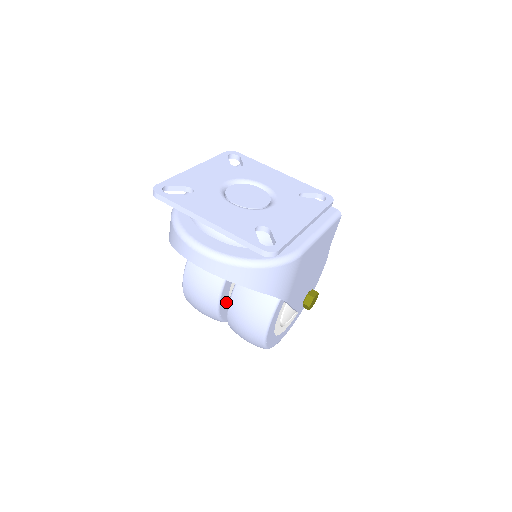
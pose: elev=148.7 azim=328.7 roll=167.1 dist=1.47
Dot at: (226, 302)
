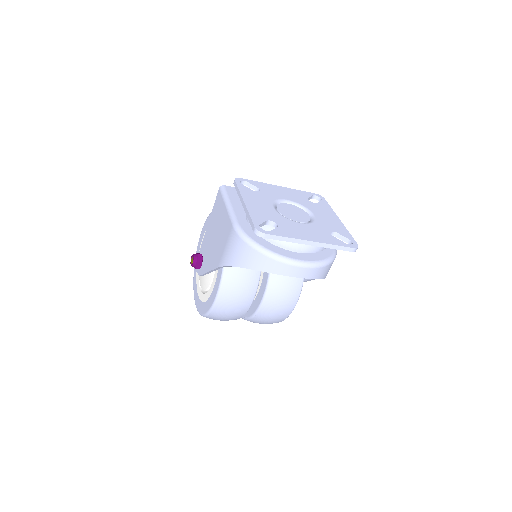
Dot at: occluded
